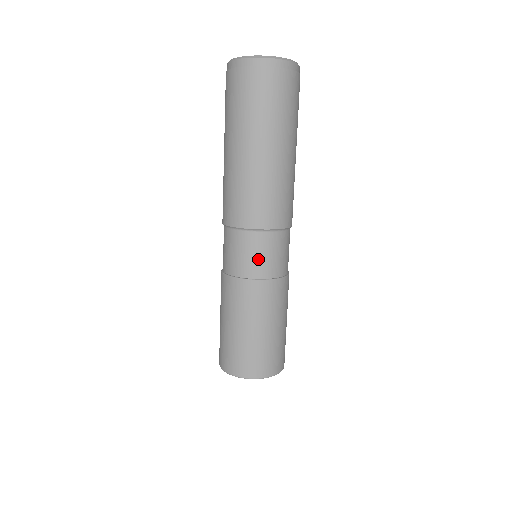
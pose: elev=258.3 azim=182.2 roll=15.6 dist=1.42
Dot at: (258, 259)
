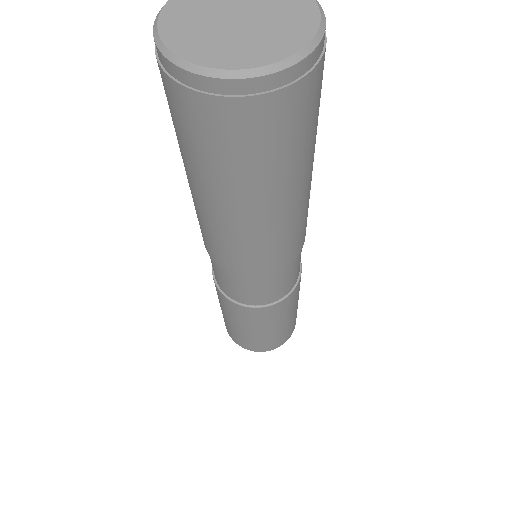
Dot at: (218, 277)
